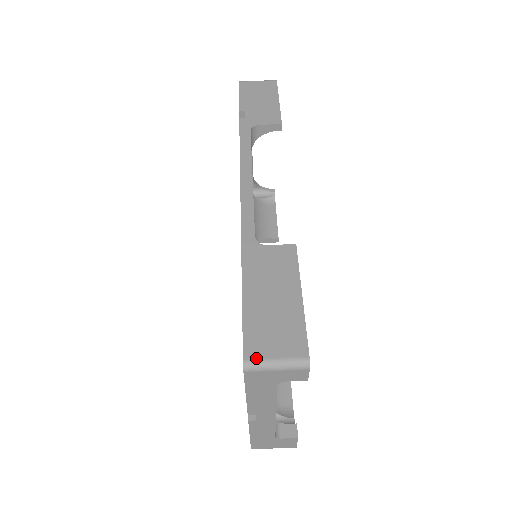
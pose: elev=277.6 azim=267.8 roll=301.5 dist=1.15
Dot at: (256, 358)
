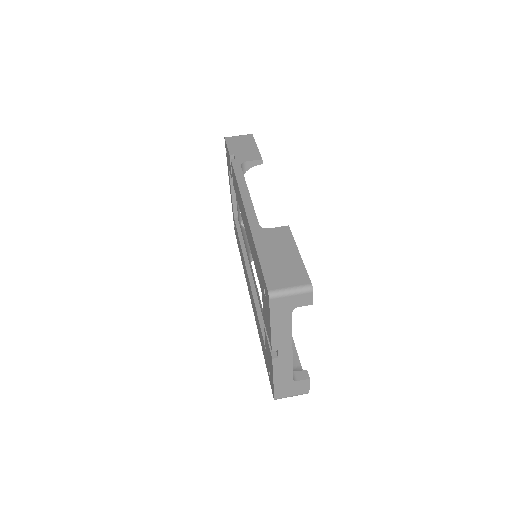
Dot at: (276, 289)
